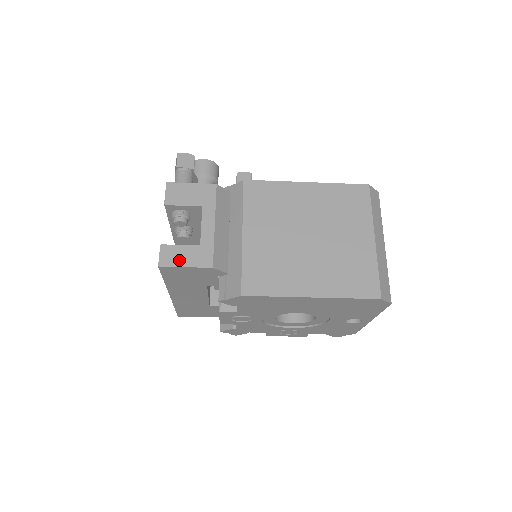
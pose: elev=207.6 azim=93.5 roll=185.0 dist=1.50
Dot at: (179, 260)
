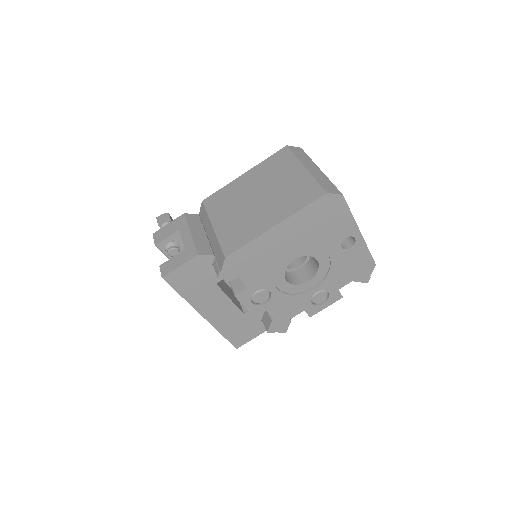
Dot at: (174, 265)
